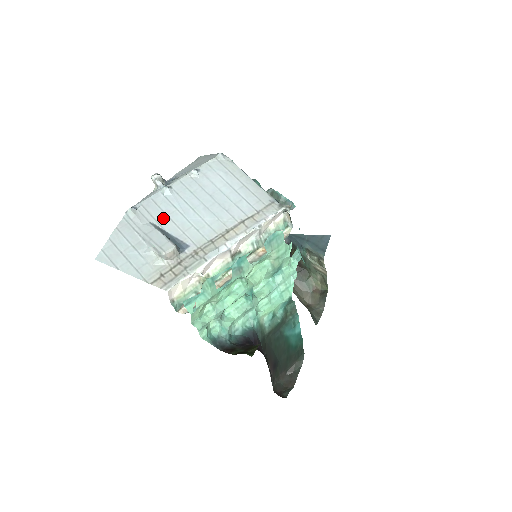
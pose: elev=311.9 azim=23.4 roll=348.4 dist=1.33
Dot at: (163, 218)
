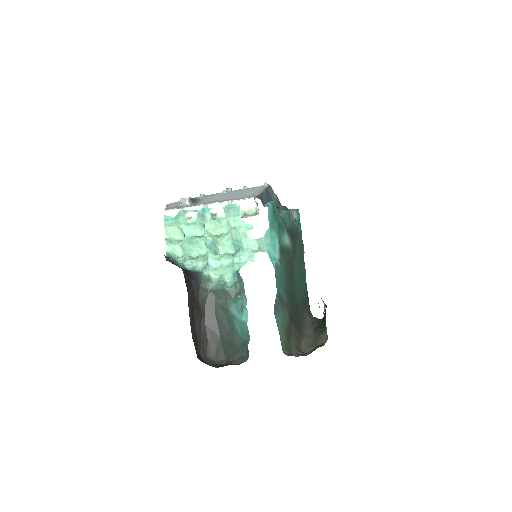
Dot at: occluded
